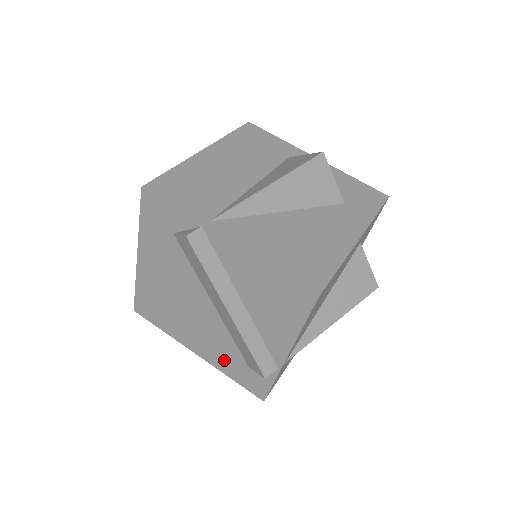
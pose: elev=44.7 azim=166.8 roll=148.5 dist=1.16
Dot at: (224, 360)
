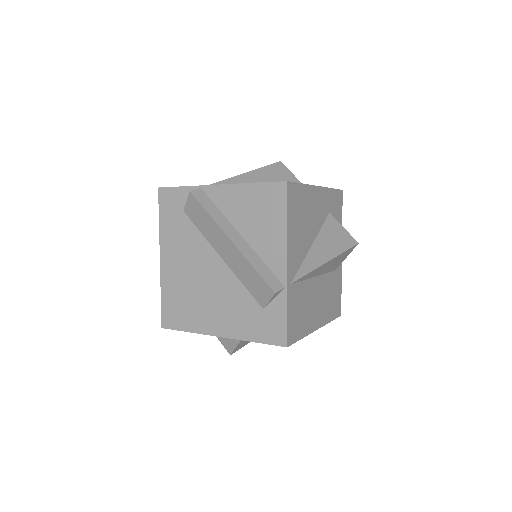
Dot at: (243, 321)
